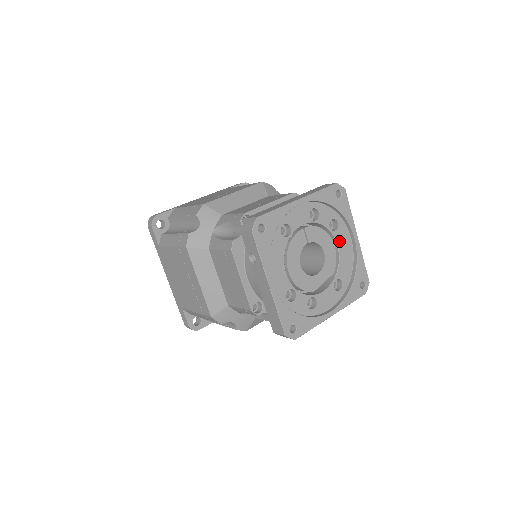
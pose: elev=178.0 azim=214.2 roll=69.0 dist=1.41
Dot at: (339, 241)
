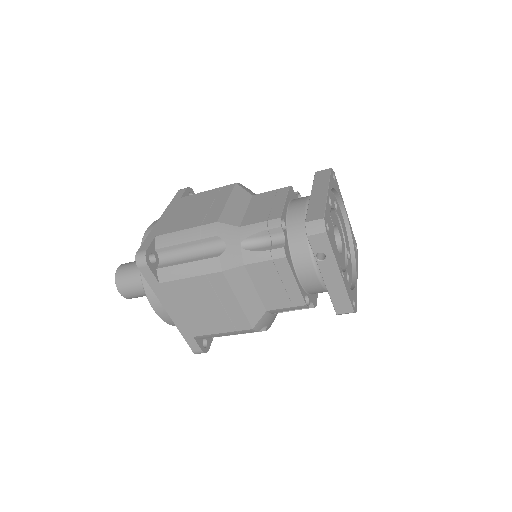
Dot at: (340, 218)
